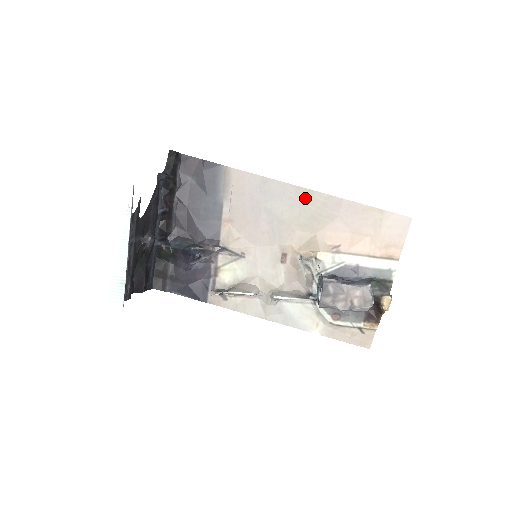
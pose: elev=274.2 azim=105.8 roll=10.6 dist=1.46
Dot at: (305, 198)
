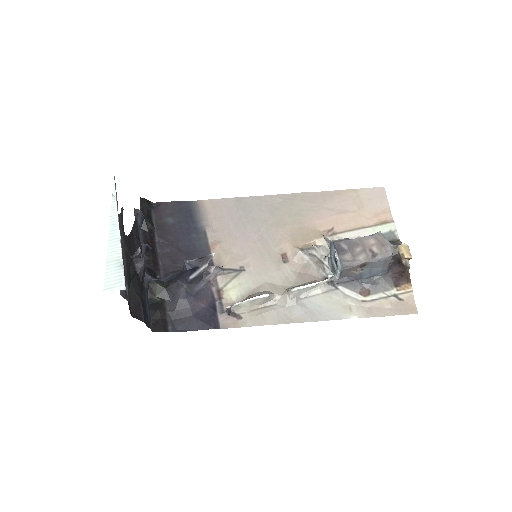
Dot at: (282, 202)
